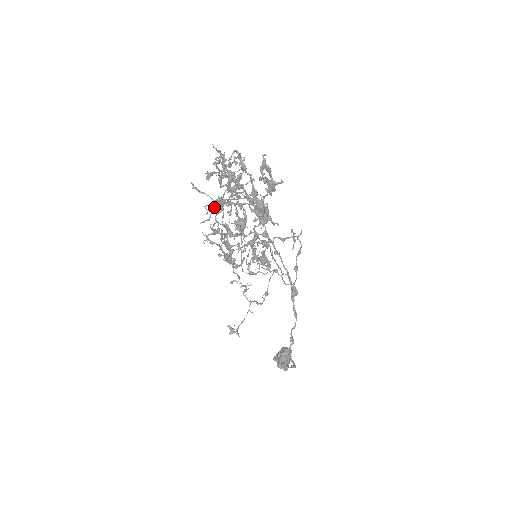
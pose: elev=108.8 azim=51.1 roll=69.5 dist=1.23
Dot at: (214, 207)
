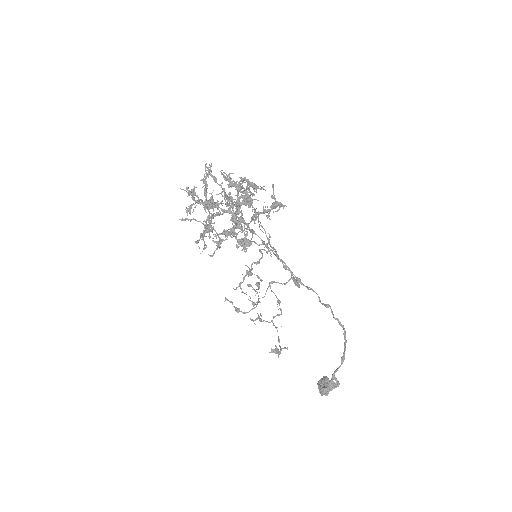
Dot at: (203, 237)
